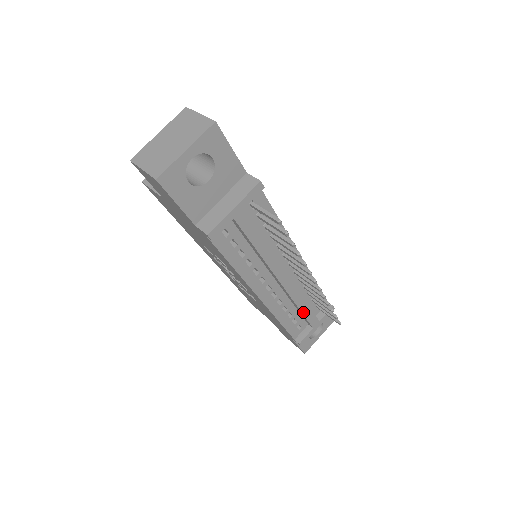
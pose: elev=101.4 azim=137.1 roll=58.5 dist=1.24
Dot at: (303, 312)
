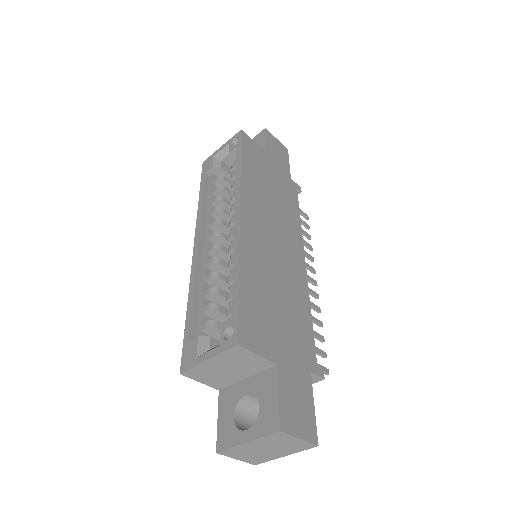
Dot at: occluded
